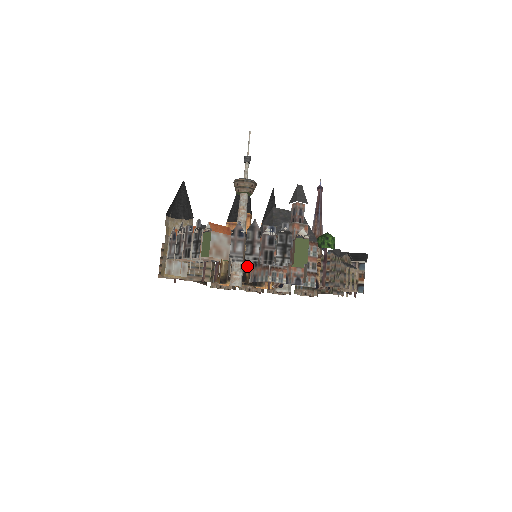
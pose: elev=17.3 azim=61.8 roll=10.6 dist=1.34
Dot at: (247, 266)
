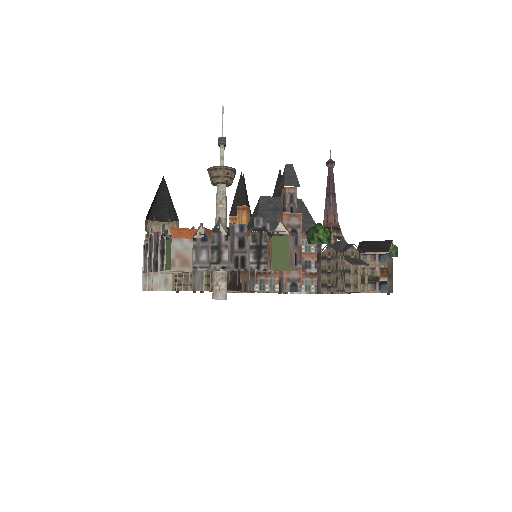
Dot at: (241, 271)
